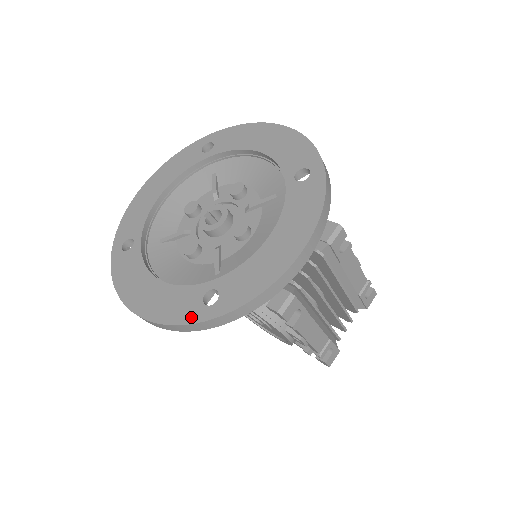
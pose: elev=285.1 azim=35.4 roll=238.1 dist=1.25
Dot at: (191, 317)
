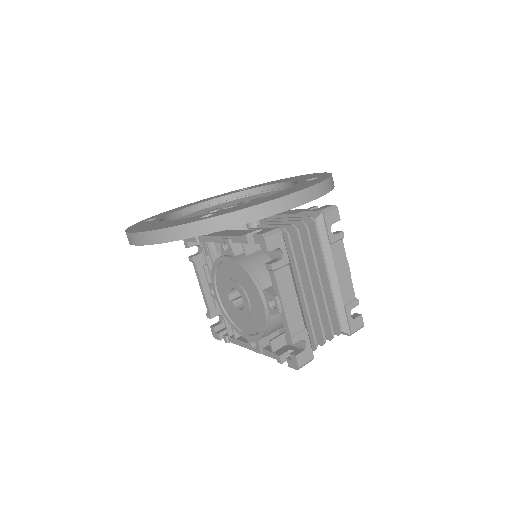
Dot at: (184, 223)
